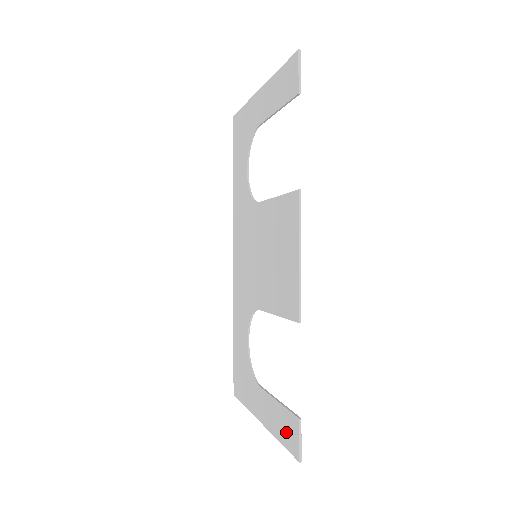
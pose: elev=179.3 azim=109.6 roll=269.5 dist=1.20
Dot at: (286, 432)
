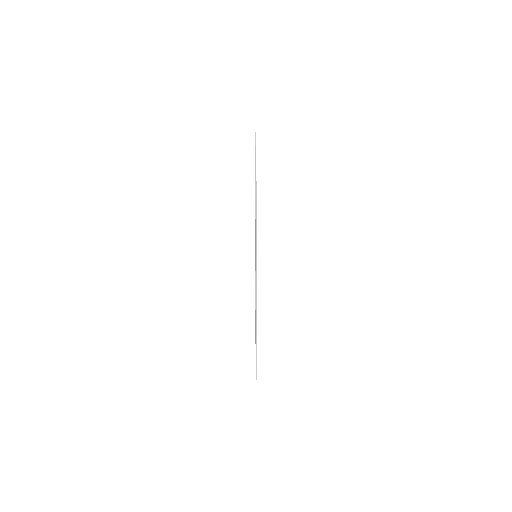
Dot at: occluded
